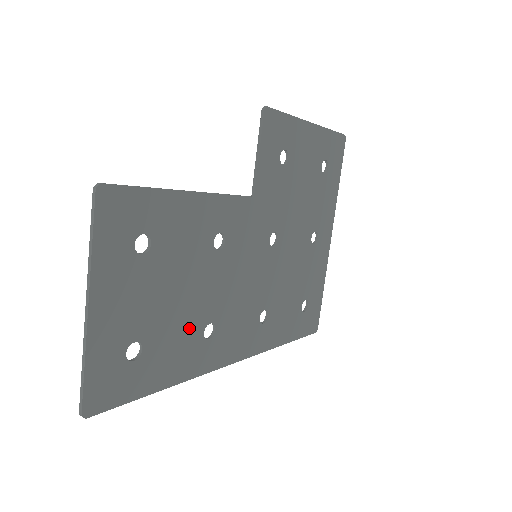
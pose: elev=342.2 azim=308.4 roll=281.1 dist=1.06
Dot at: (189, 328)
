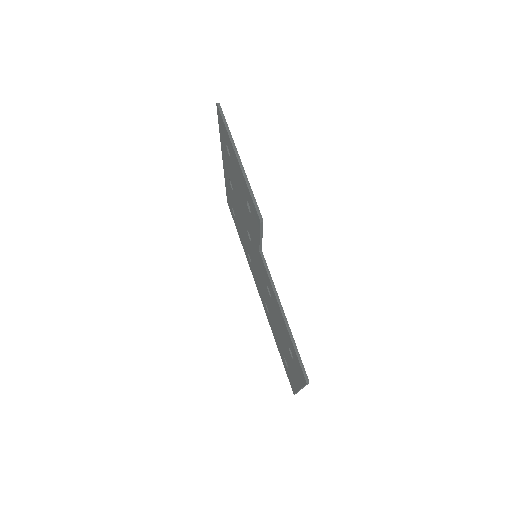
Dot at: occluded
